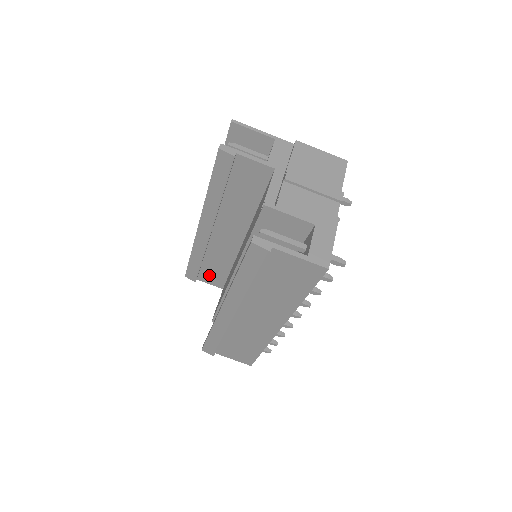
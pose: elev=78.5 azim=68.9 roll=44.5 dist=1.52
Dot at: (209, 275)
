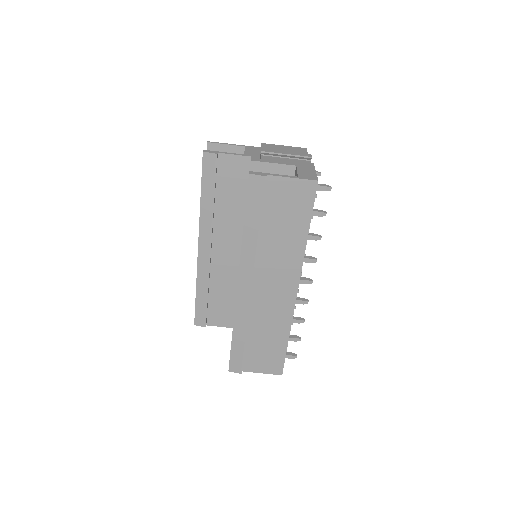
Dot at: (217, 313)
